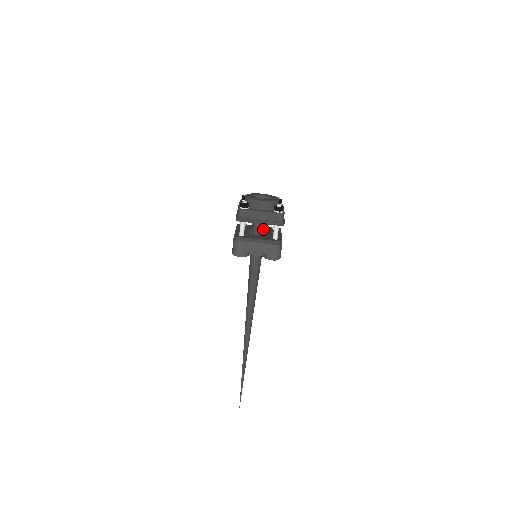
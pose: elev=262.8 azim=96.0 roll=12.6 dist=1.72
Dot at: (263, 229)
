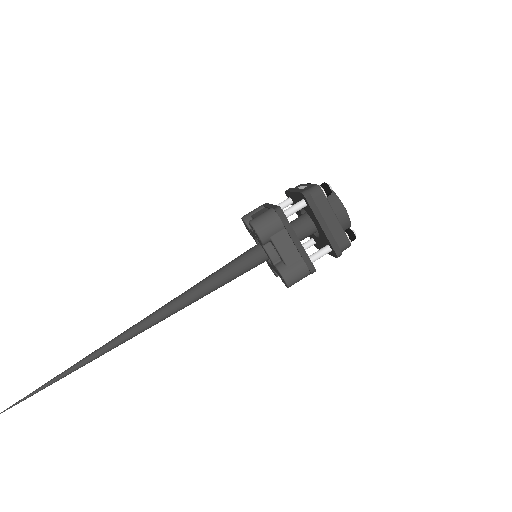
Dot at: (302, 237)
